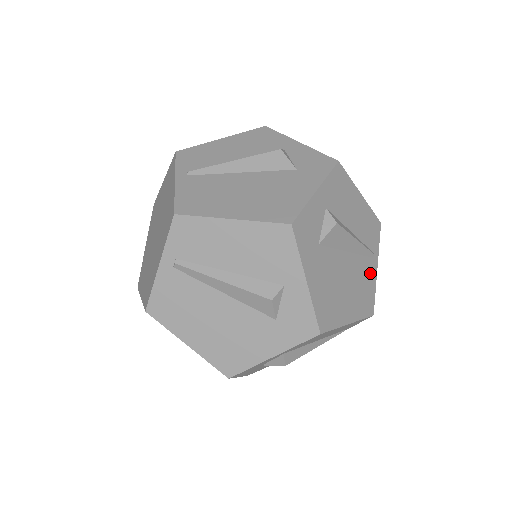
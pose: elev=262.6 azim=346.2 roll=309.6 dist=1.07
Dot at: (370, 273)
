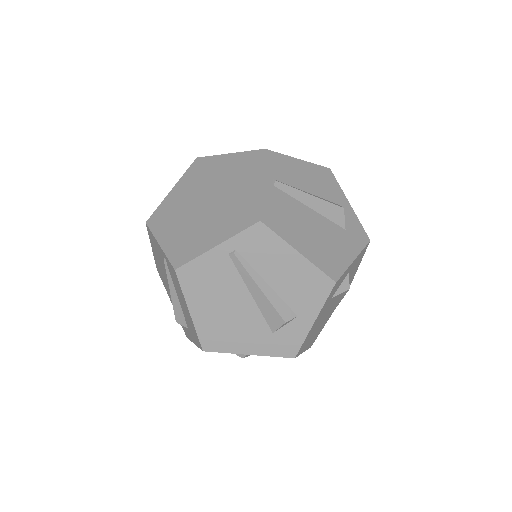
Dot at: occluded
